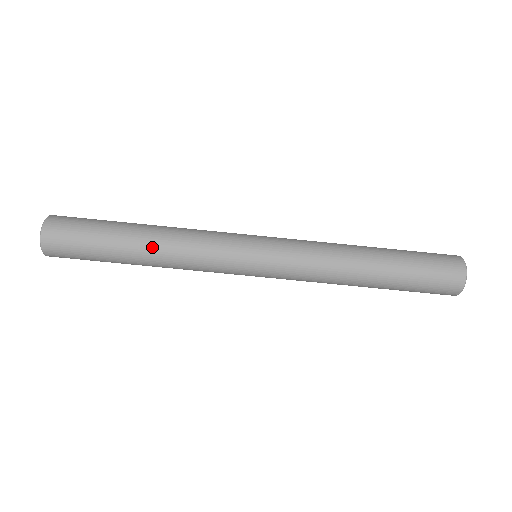
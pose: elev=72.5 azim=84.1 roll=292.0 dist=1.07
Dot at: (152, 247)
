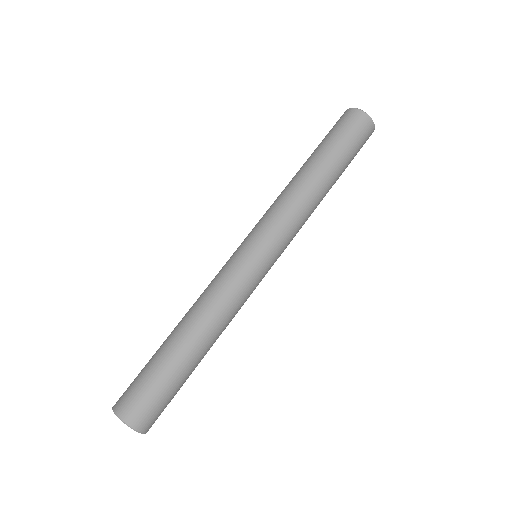
Dot at: (204, 336)
